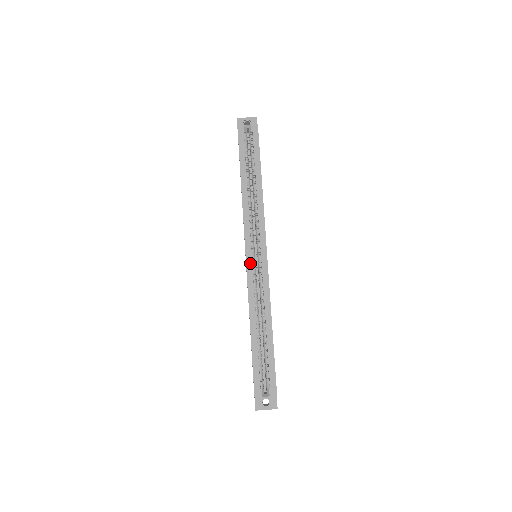
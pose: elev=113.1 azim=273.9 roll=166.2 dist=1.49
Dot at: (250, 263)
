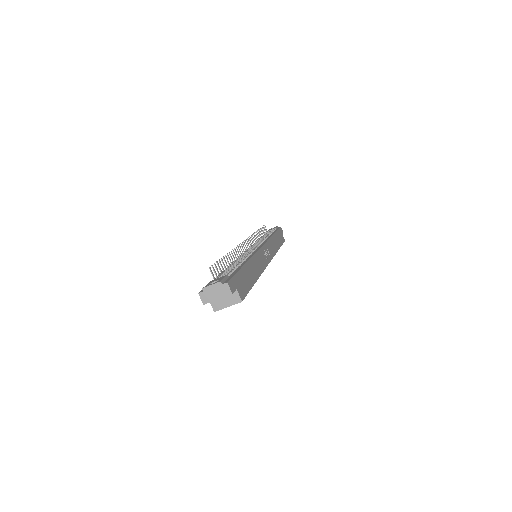
Dot at: occluded
